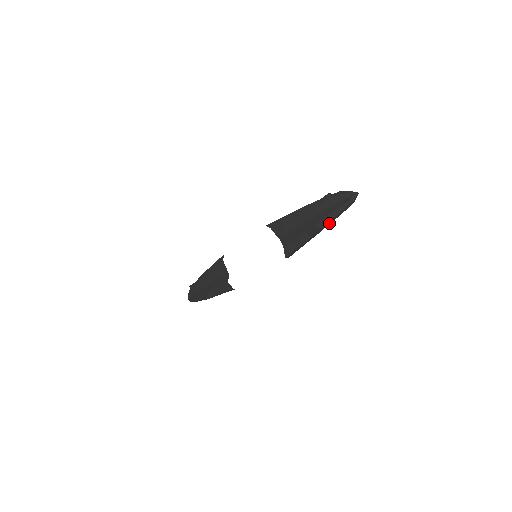
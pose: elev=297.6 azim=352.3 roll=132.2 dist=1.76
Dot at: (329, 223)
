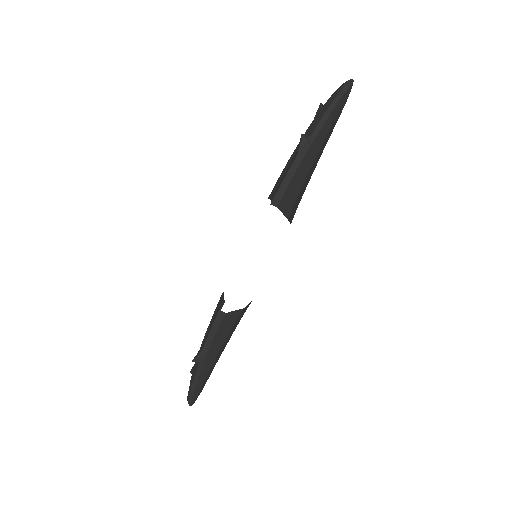
Dot at: (320, 127)
